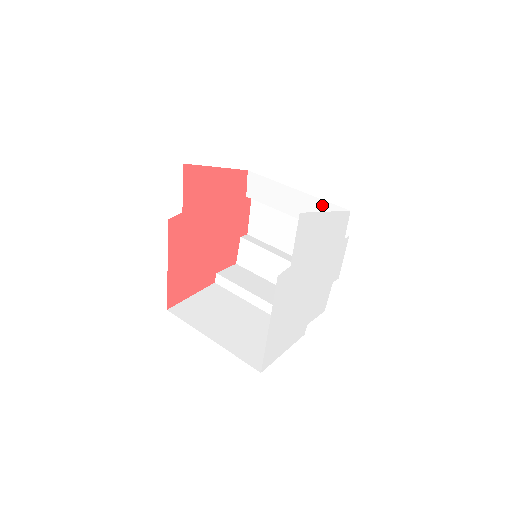
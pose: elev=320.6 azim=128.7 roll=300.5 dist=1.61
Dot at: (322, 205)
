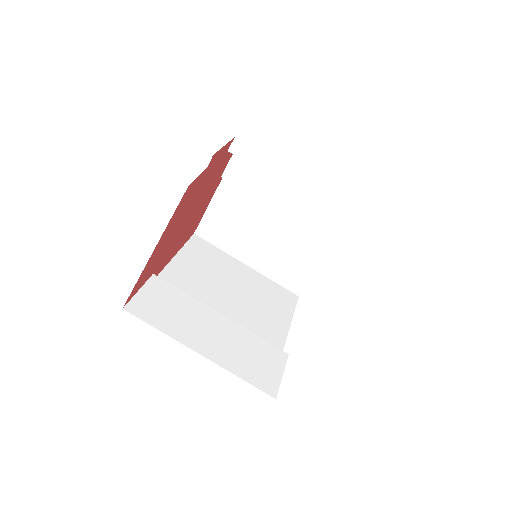
Dot at: occluded
